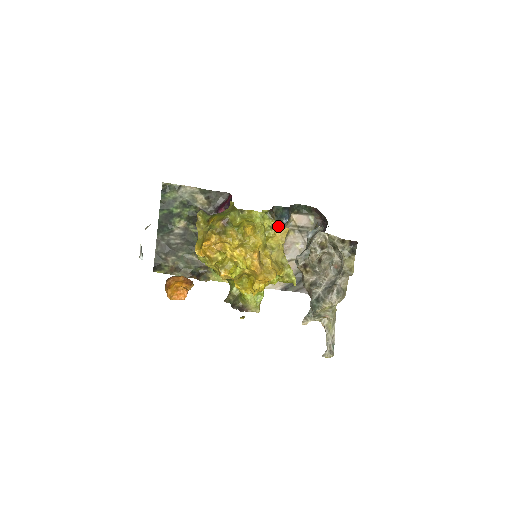
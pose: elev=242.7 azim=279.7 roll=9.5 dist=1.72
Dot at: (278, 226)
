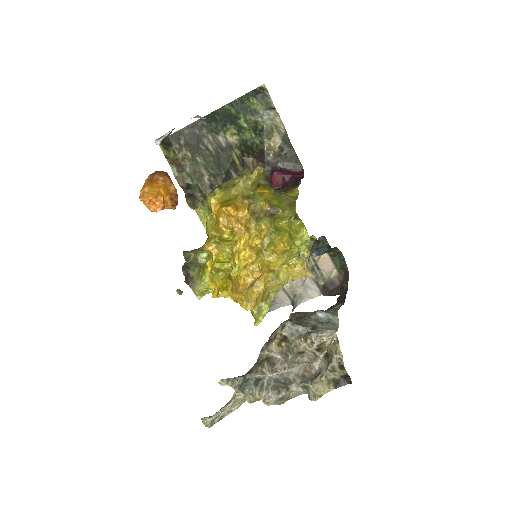
Dot at: (306, 263)
